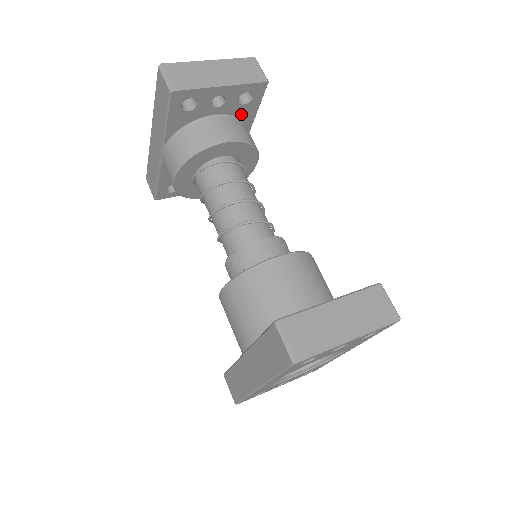
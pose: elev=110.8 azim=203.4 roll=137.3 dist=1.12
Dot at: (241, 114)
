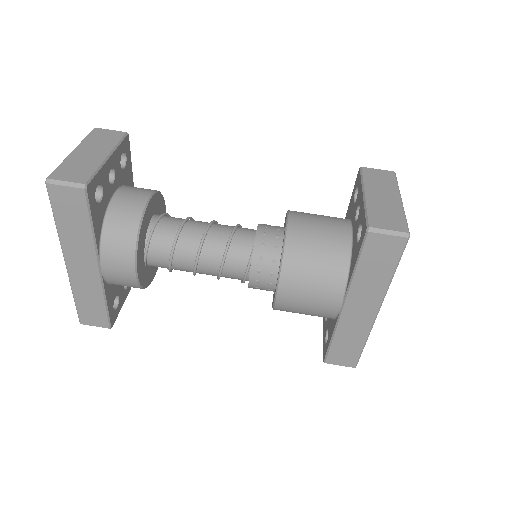
Dot at: (125, 180)
